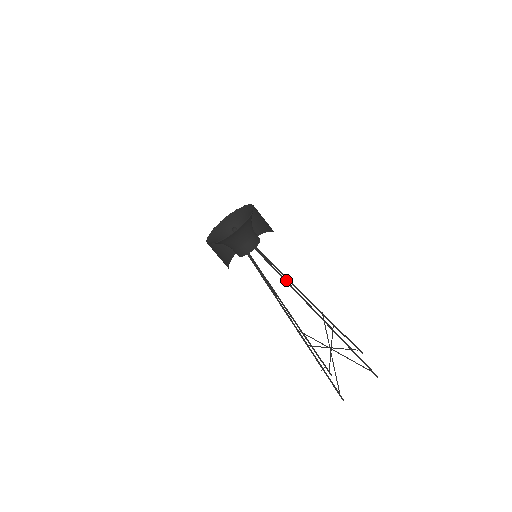
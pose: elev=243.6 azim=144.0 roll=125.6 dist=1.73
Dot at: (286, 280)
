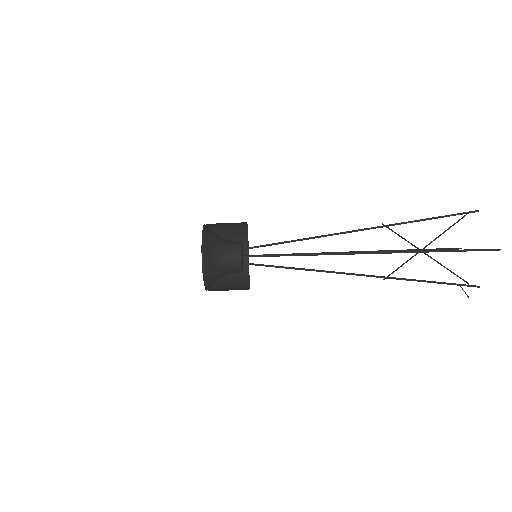
Dot at: (298, 239)
